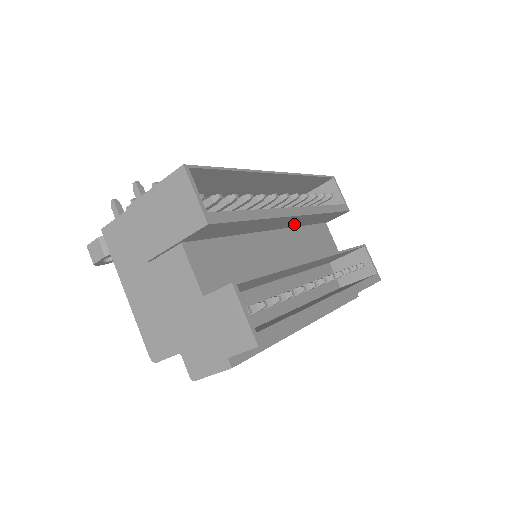
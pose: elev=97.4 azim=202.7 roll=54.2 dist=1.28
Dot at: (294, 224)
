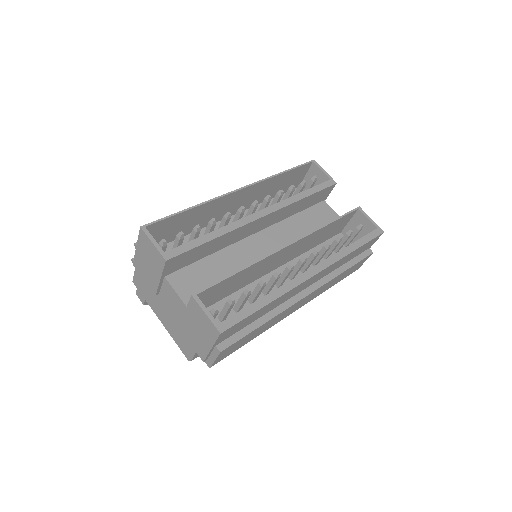
Dot at: (277, 219)
